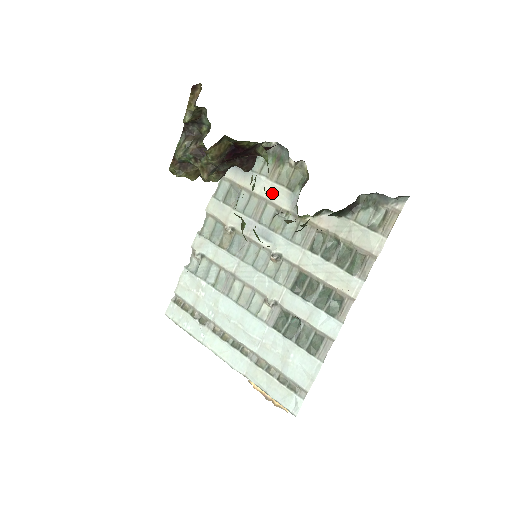
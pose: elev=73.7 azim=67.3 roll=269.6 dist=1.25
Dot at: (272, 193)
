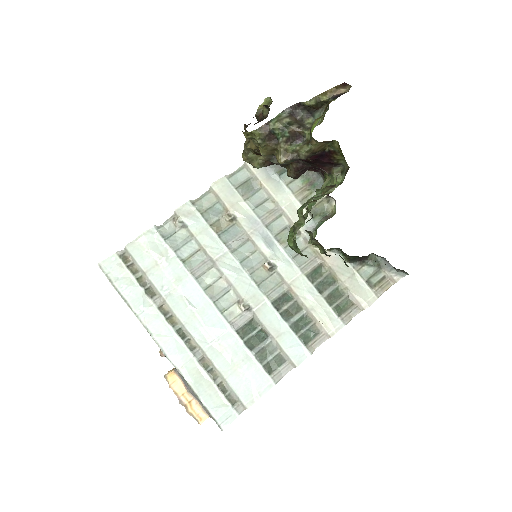
Dot at: (292, 208)
